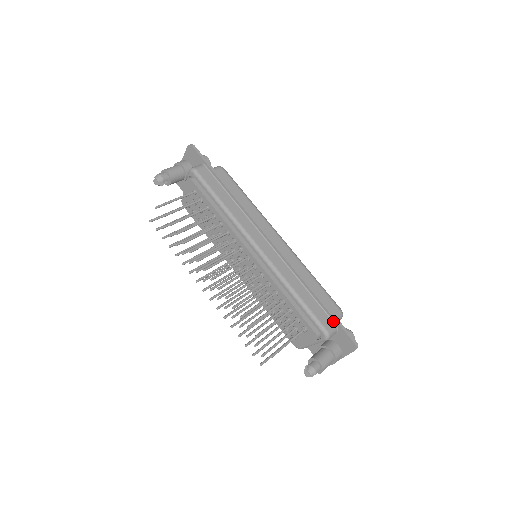
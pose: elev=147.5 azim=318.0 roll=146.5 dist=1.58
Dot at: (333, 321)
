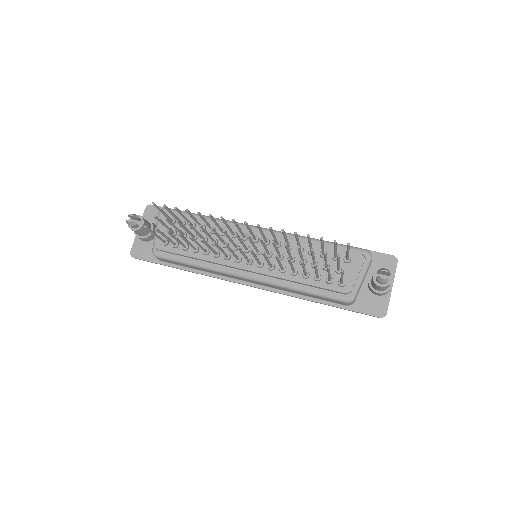
Dot at: occluded
